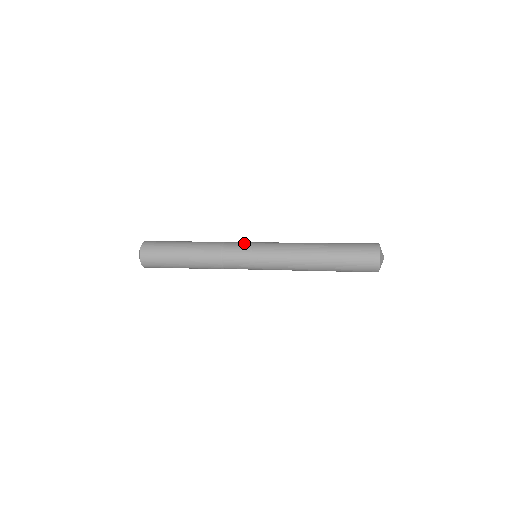
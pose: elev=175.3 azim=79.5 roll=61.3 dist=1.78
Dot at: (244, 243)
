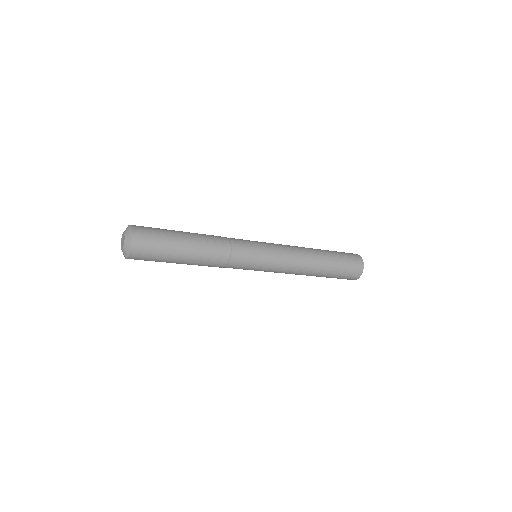
Dot at: (249, 241)
